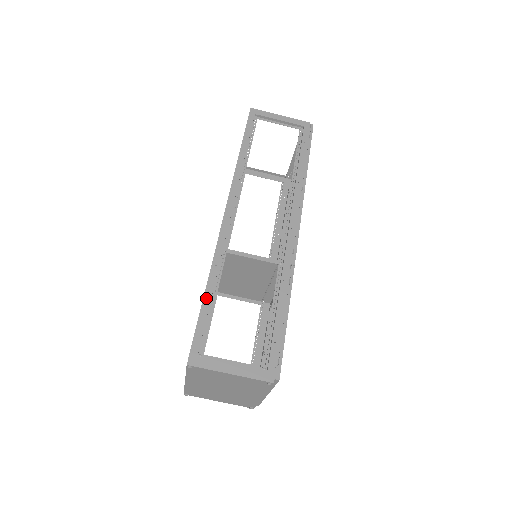
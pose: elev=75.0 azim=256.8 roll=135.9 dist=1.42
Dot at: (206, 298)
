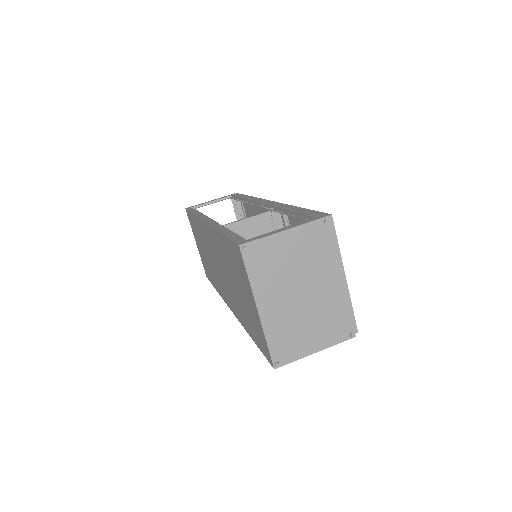
Dot at: (224, 232)
